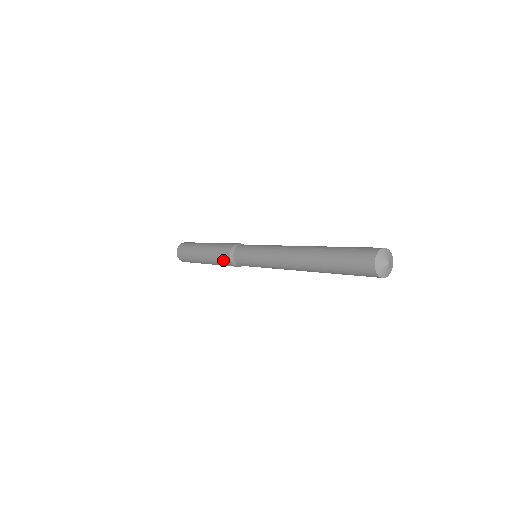
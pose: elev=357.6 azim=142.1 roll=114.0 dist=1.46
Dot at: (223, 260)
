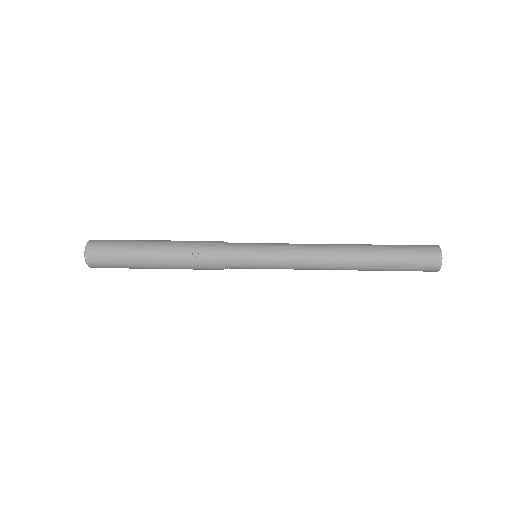
Dot at: (204, 257)
